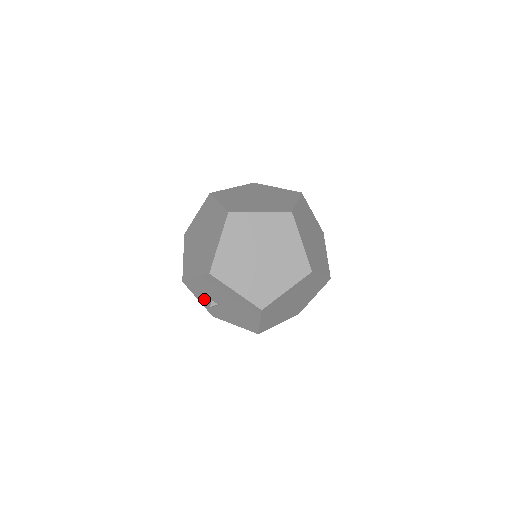
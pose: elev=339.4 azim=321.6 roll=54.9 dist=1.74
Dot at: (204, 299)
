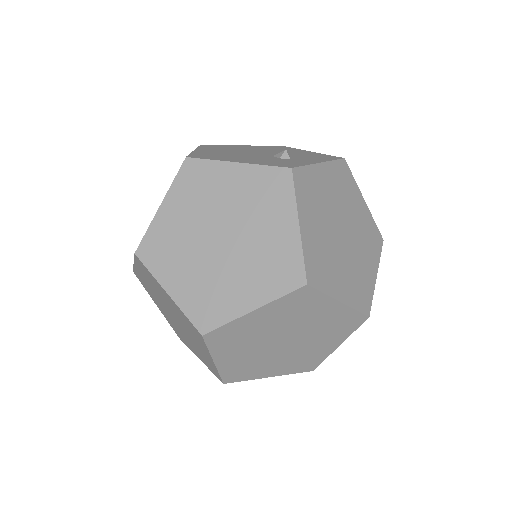
Dot at: occluded
